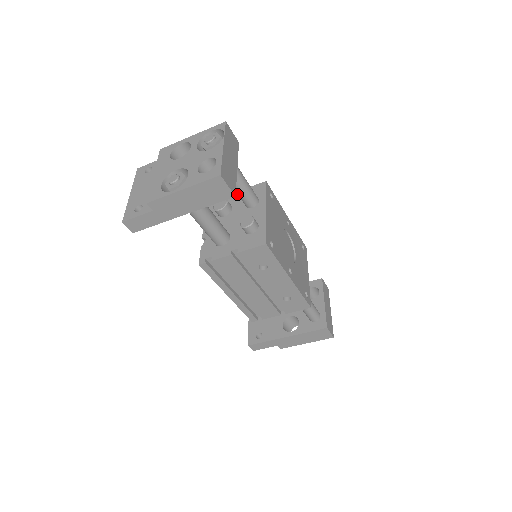
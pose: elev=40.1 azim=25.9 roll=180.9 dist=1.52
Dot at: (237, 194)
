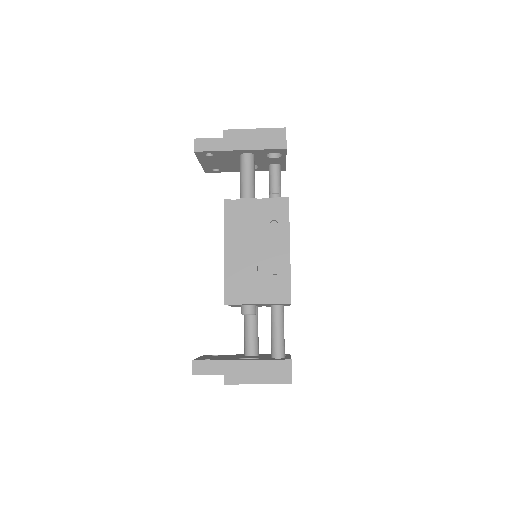
Dot at: occluded
